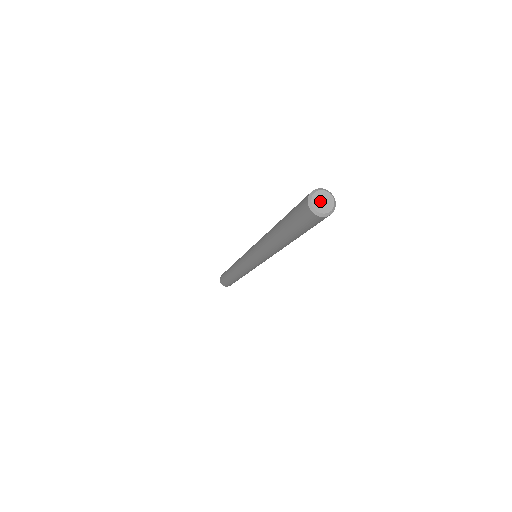
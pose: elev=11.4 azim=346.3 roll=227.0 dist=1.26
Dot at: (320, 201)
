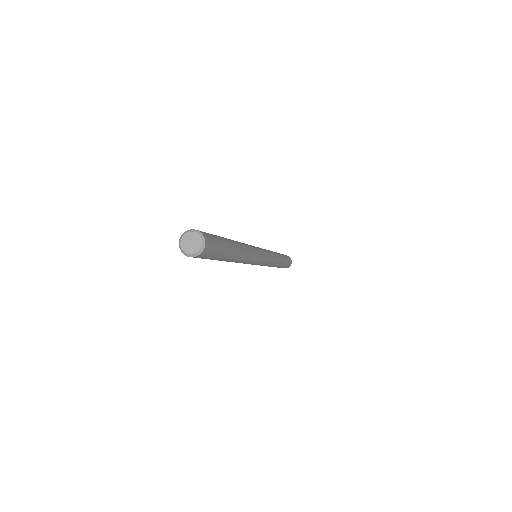
Dot at: (188, 243)
